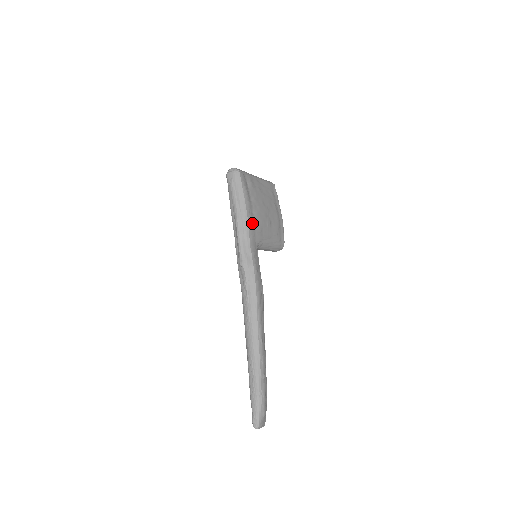
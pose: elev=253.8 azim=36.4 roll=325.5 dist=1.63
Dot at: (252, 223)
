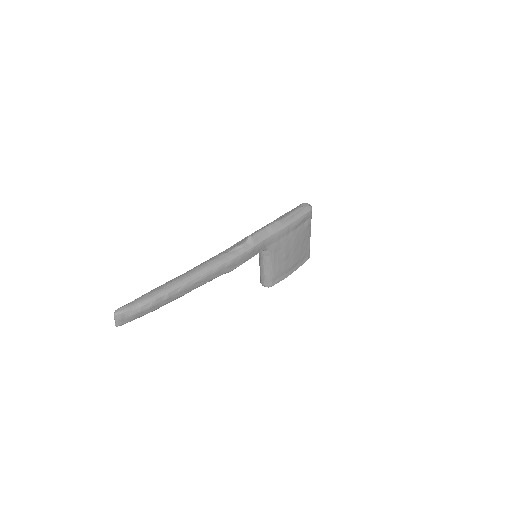
Dot at: (282, 235)
